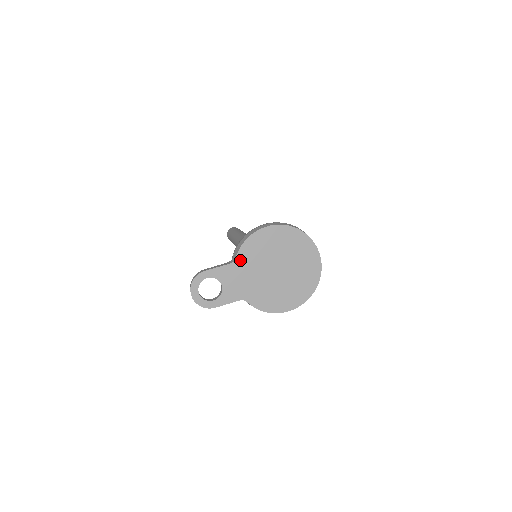
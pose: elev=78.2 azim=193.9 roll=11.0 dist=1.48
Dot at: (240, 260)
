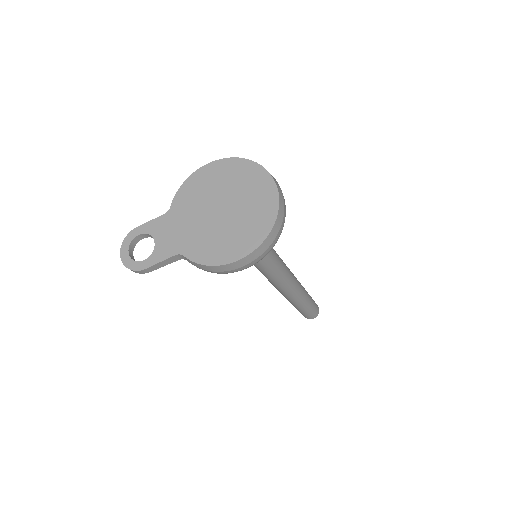
Dot at: (175, 208)
